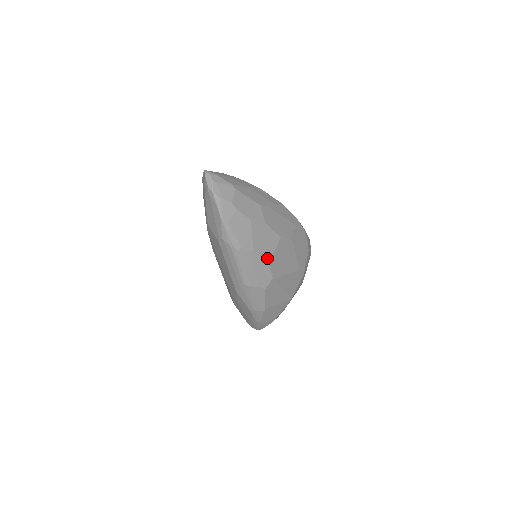
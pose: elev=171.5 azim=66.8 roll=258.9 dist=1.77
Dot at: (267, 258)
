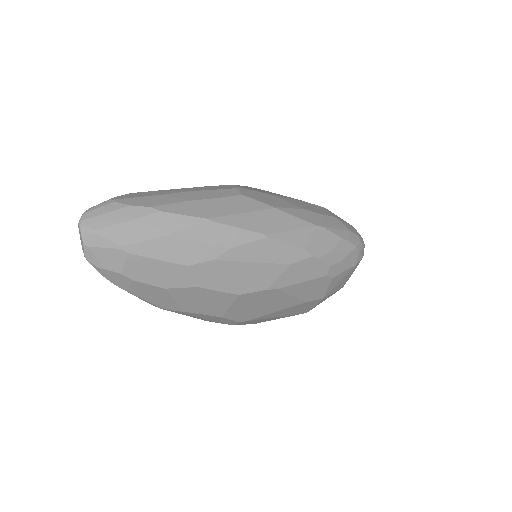
Dot at: (216, 313)
